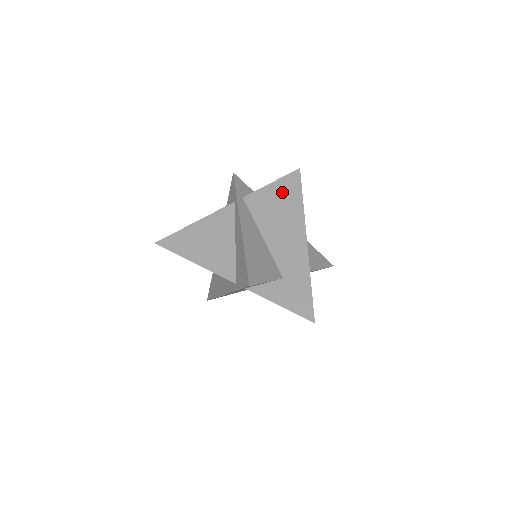
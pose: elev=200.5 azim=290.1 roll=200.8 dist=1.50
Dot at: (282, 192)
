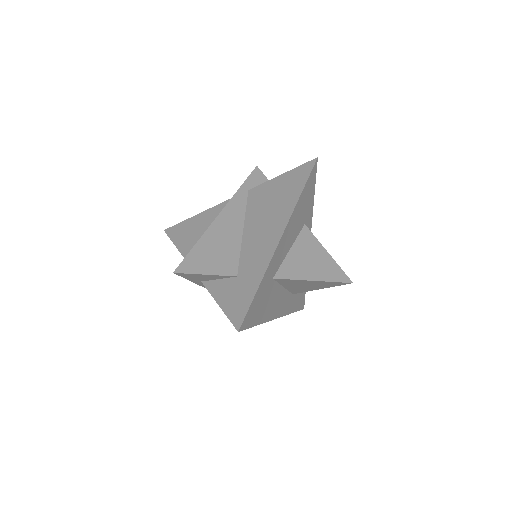
Dot at: (286, 184)
